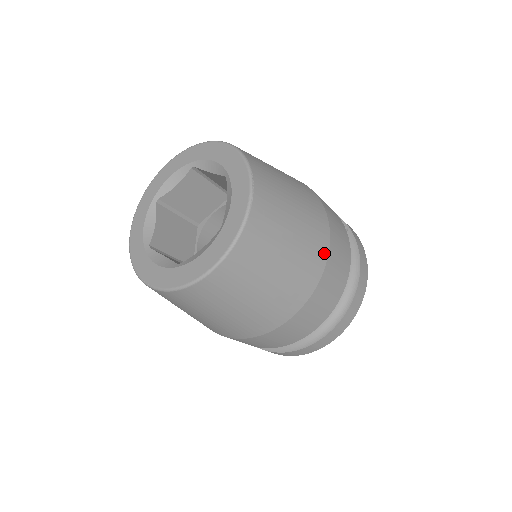
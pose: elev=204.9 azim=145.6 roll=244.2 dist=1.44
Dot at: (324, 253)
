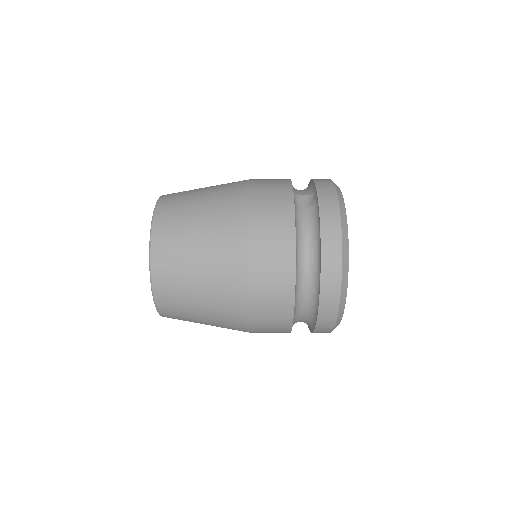
Dot at: (241, 244)
